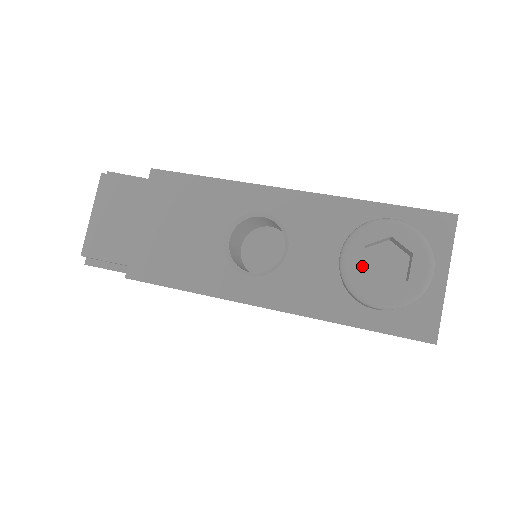
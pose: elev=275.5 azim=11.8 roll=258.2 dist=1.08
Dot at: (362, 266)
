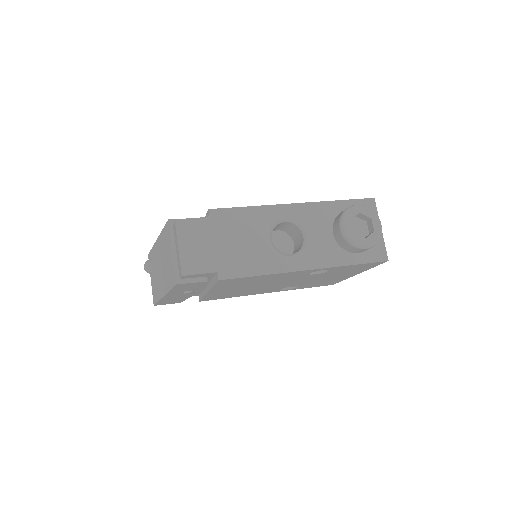
Dot at: occluded
